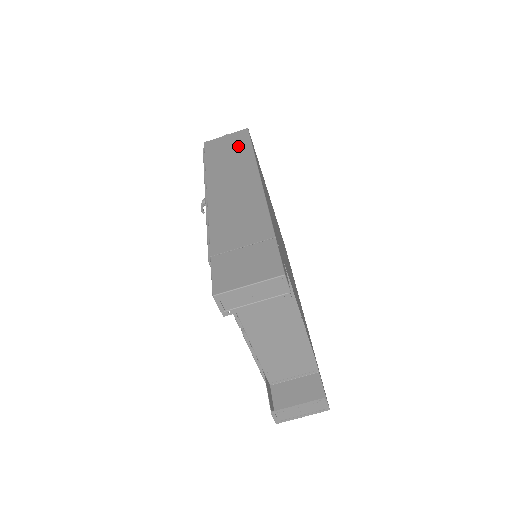
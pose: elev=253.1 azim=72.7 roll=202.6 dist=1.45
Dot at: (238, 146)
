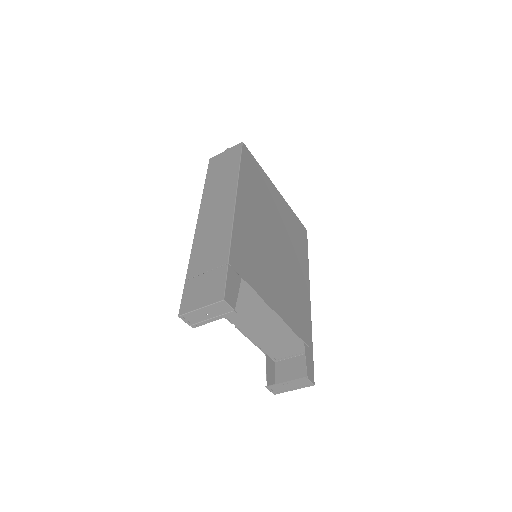
Dot at: (230, 164)
